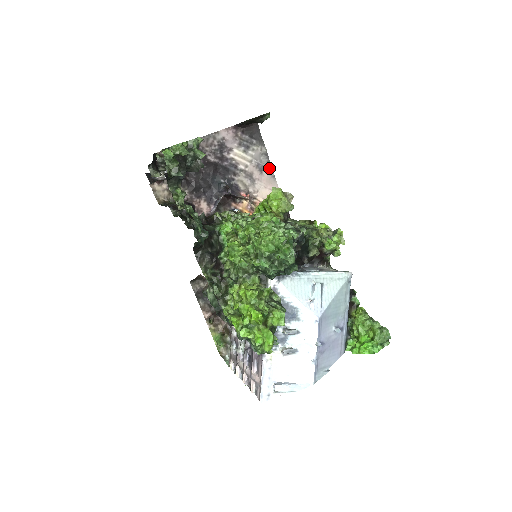
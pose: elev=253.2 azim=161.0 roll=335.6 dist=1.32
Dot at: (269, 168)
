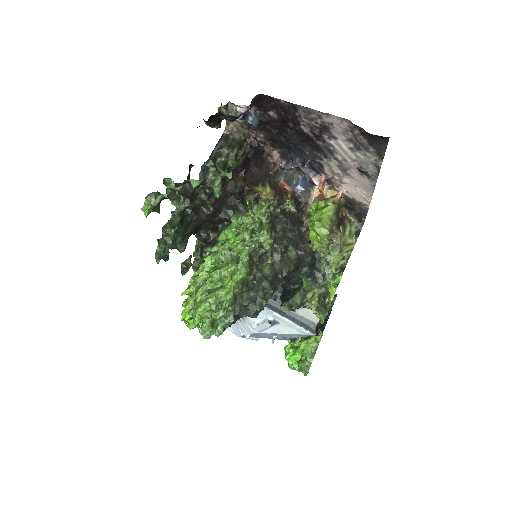
Dot at: (373, 178)
